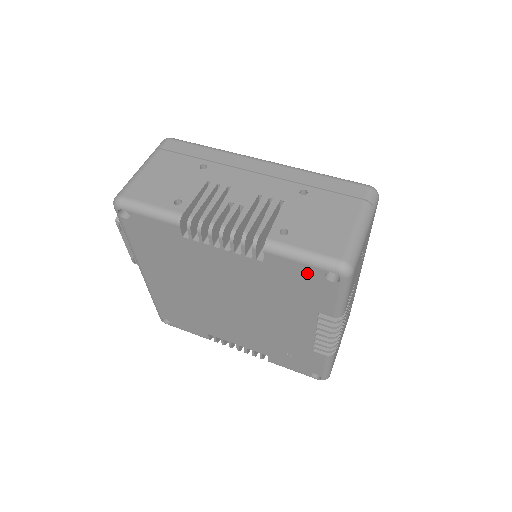
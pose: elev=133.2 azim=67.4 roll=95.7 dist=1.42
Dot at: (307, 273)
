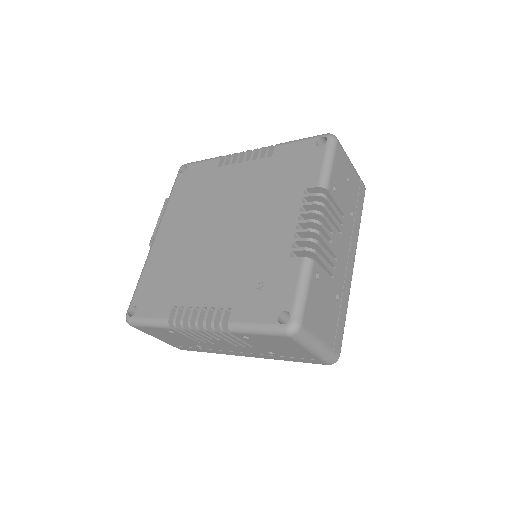
Dot at: (303, 148)
